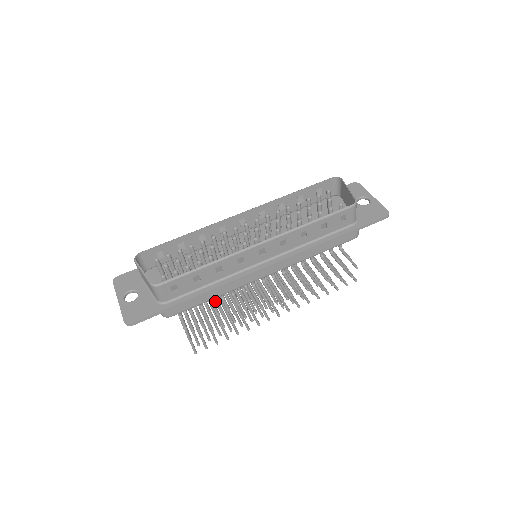
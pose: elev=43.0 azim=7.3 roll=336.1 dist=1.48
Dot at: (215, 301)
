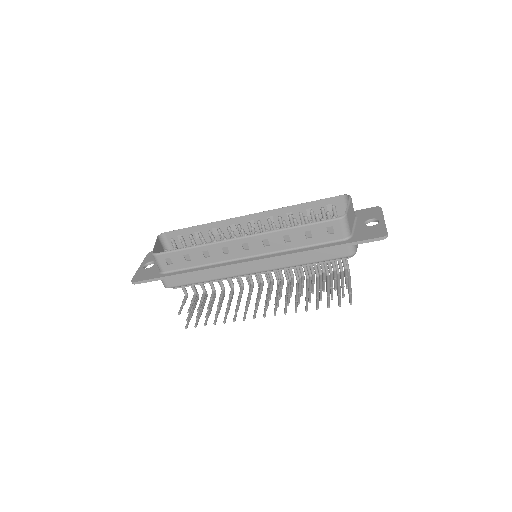
Dot at: occluded
